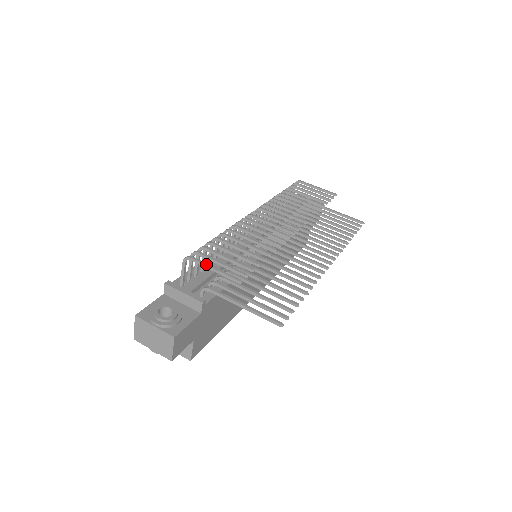
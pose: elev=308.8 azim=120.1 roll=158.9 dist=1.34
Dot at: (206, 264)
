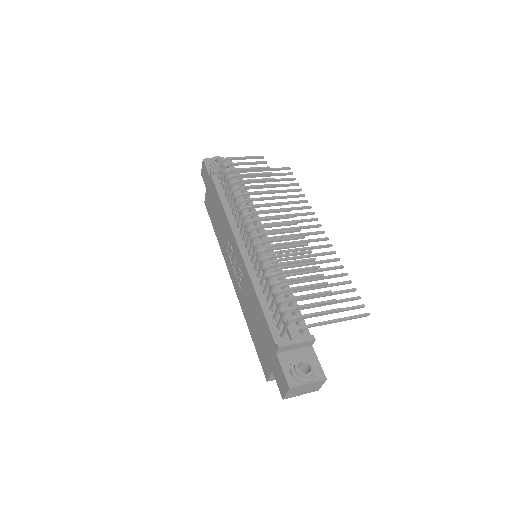
Dot at: (310, 315)
